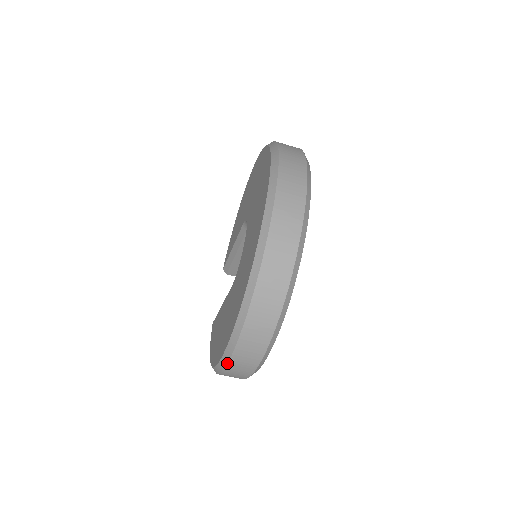
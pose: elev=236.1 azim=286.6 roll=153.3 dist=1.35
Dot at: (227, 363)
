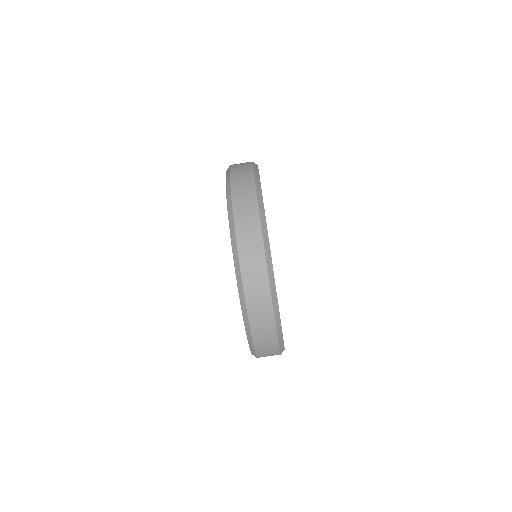
Dot at: (233, 221)
